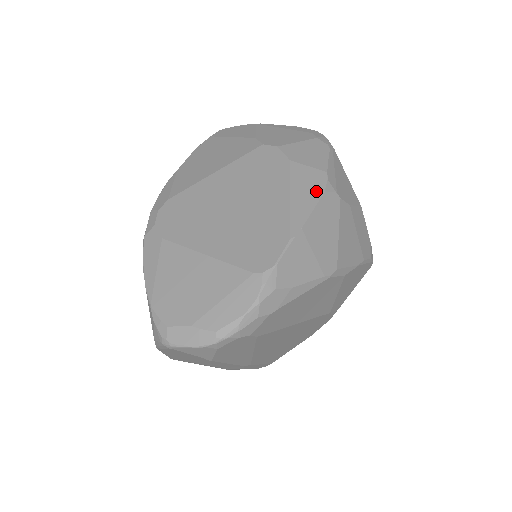
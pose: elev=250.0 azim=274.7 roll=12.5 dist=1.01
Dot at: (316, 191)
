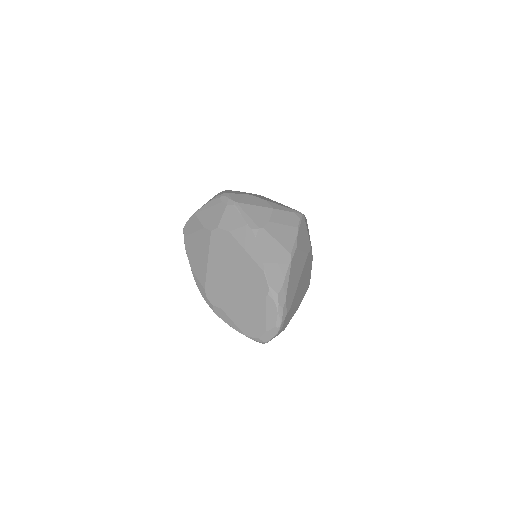
Dot at: (252, 239)
